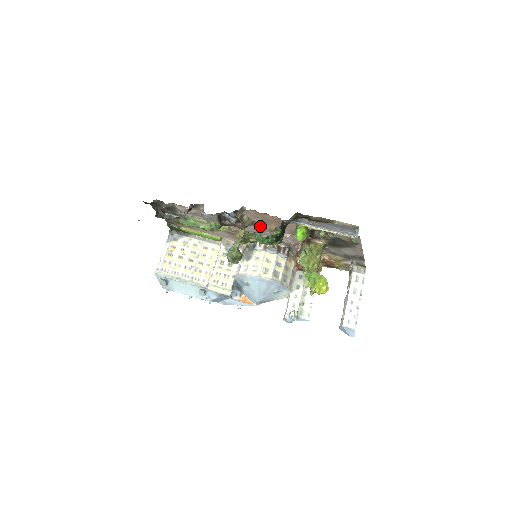
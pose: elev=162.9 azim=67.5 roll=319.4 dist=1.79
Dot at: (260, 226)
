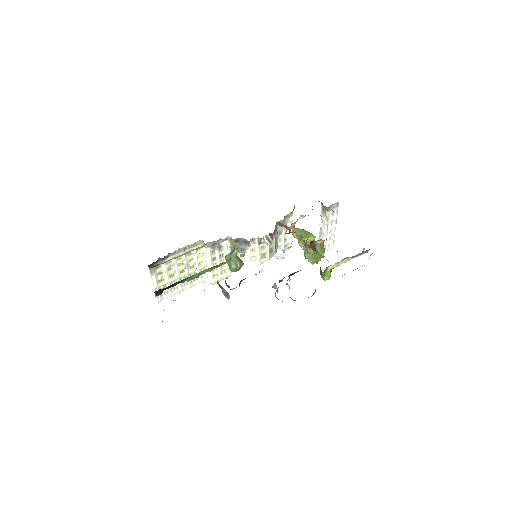
Dot at: occluded
